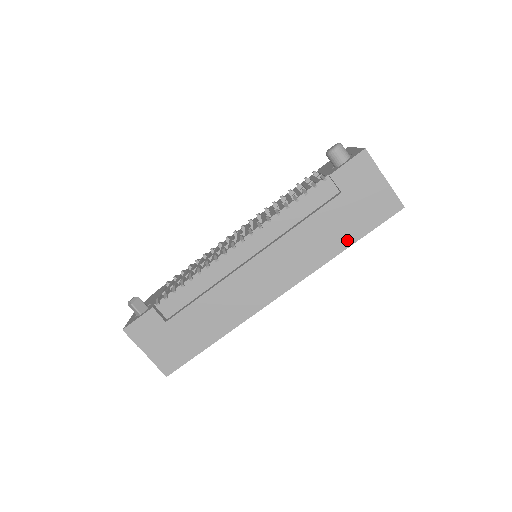
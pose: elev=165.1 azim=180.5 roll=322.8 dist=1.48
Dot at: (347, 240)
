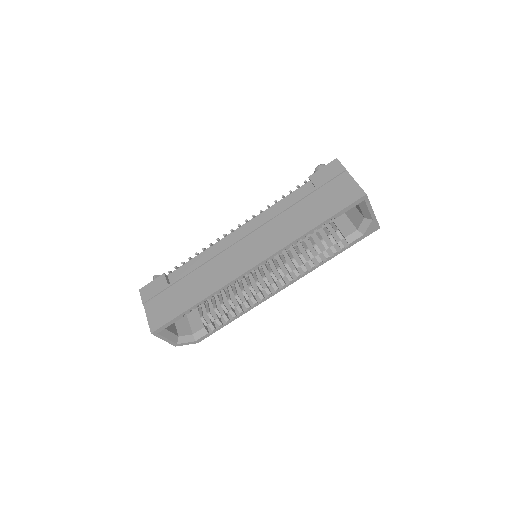
Dot at: (316, 221)
